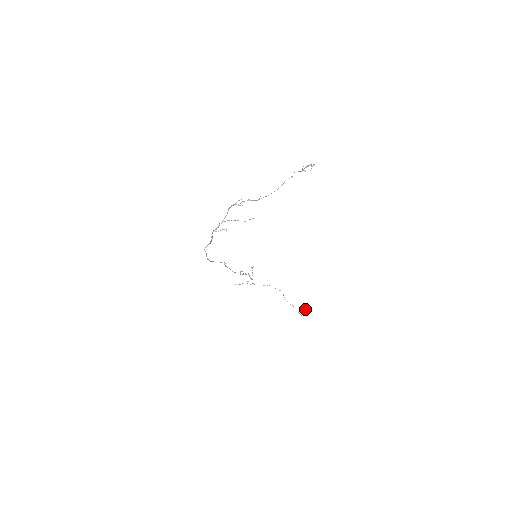
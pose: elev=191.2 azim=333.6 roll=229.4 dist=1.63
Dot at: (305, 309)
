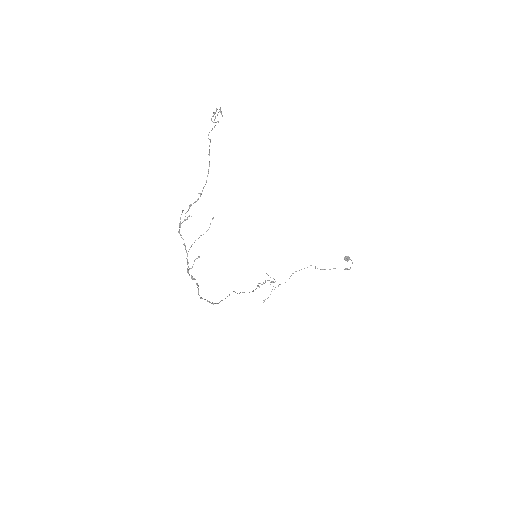
Dot at: (348, 260)
